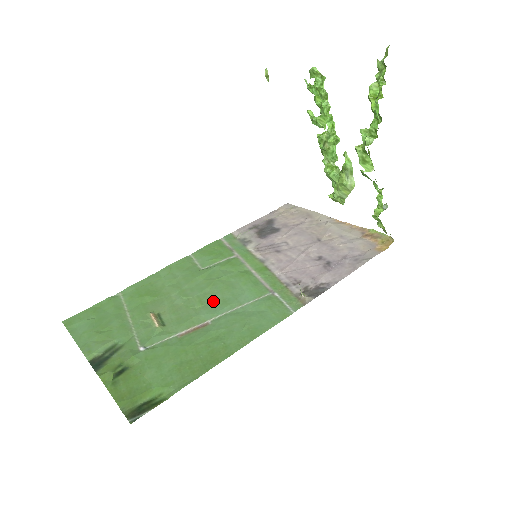
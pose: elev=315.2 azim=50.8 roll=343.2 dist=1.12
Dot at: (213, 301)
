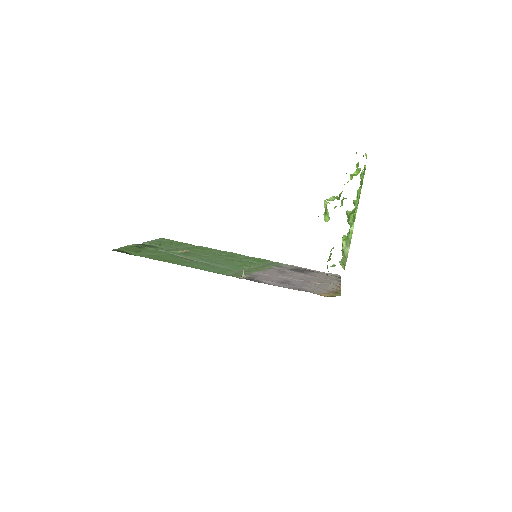
Dot at: (213, 260)
